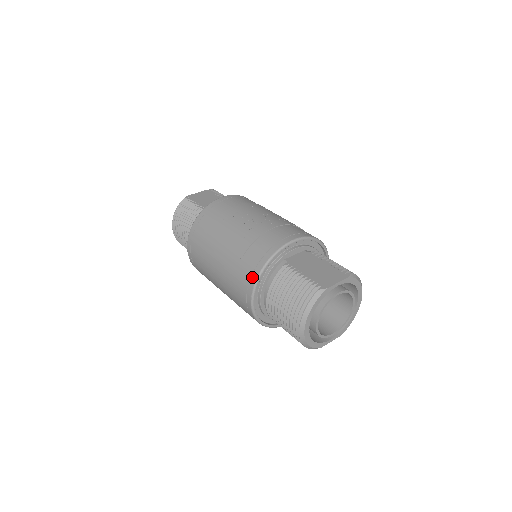
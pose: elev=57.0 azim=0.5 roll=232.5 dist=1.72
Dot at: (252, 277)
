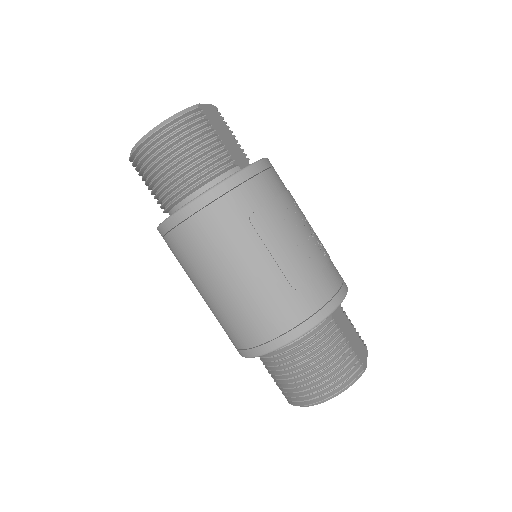
Dot at: (305, 324)
